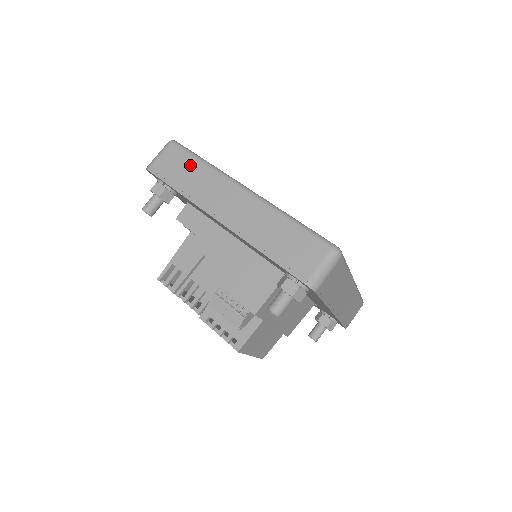
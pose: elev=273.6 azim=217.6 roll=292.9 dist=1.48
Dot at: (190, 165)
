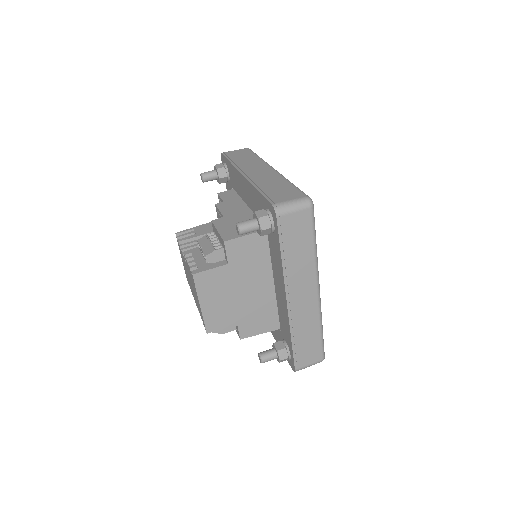
Dot at: (249, 156)
